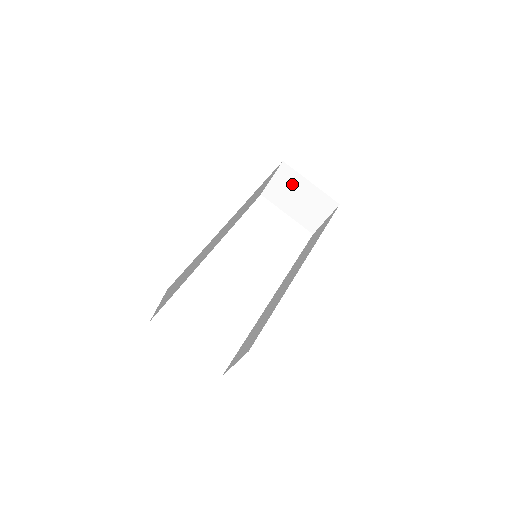
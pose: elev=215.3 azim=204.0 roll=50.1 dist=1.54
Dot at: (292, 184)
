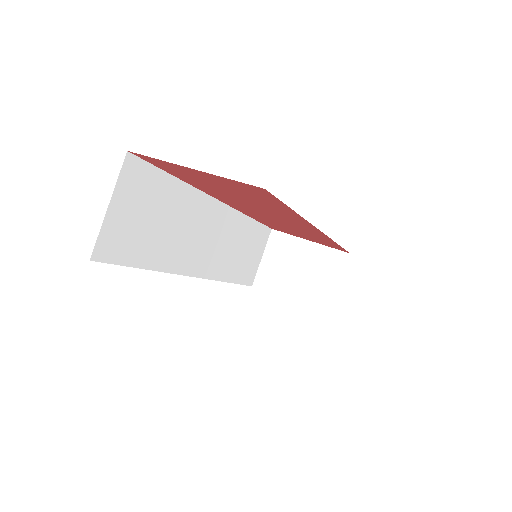
Dot at: (287, 253)
